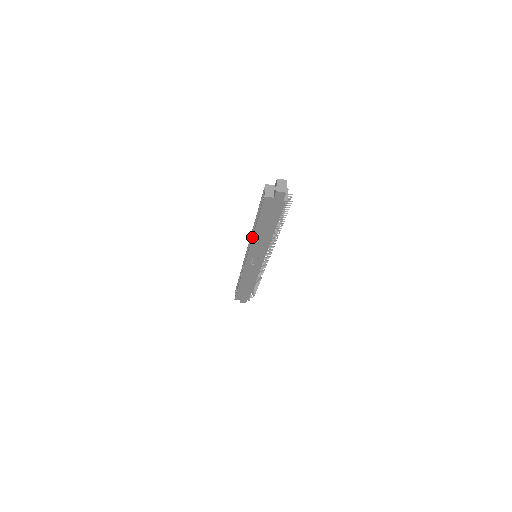
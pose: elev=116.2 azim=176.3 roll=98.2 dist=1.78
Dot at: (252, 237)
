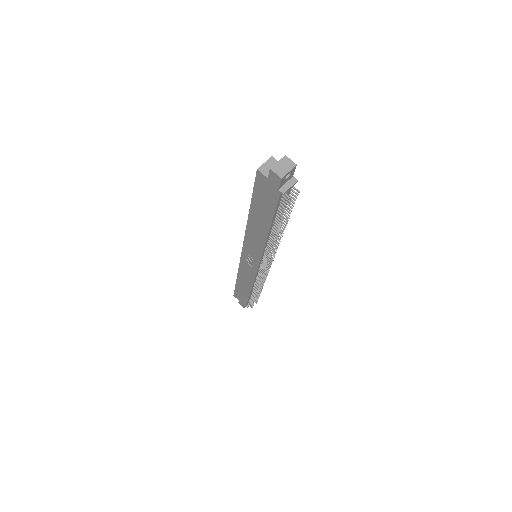
Dot at: occluded
